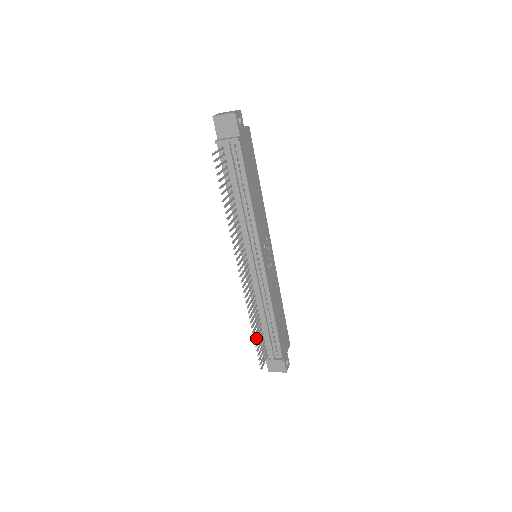
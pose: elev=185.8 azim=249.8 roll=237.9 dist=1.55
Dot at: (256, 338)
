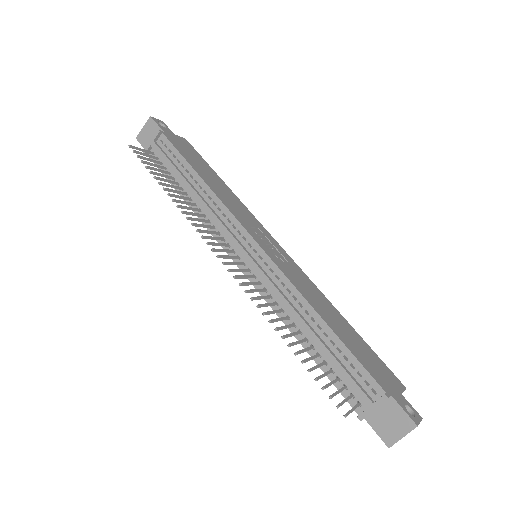
Dot at: (304, 359)
